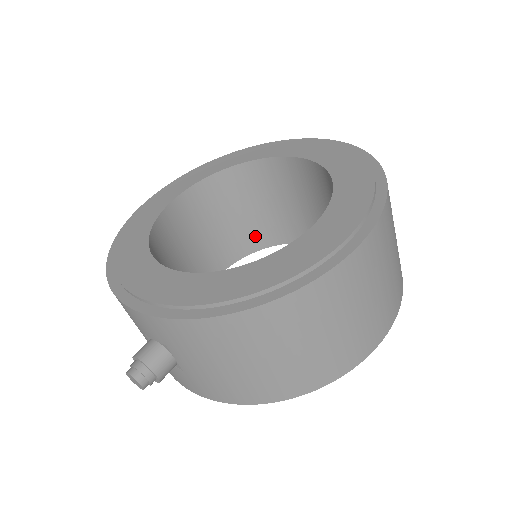
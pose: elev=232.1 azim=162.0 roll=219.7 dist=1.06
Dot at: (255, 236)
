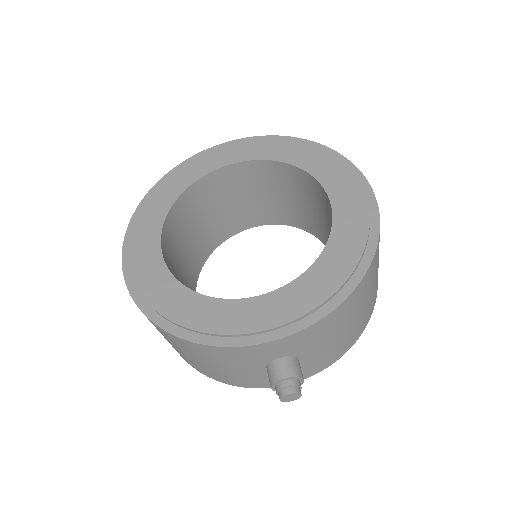
Dot at: (202, 250)
